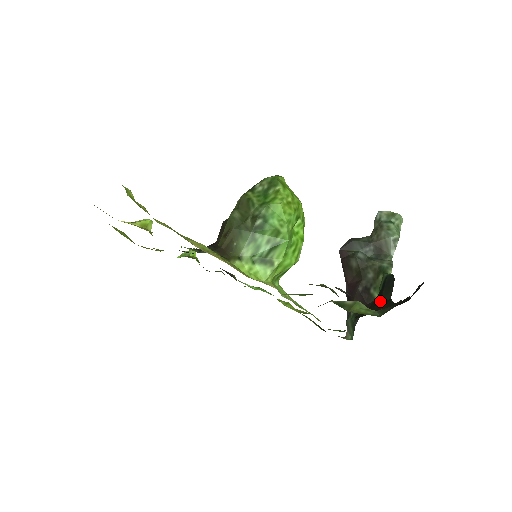
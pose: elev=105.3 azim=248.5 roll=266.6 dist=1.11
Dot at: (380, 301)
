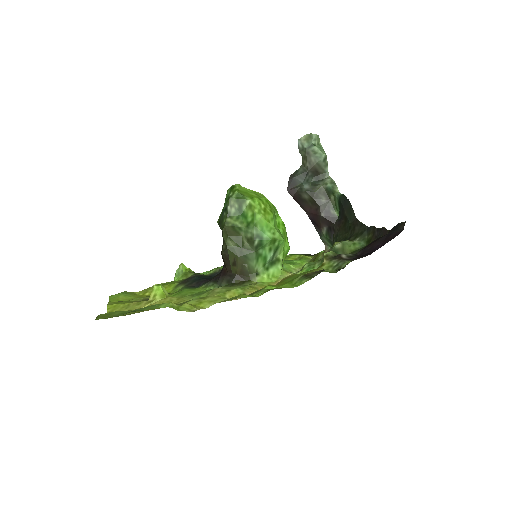
Dot at: (348, 222)
